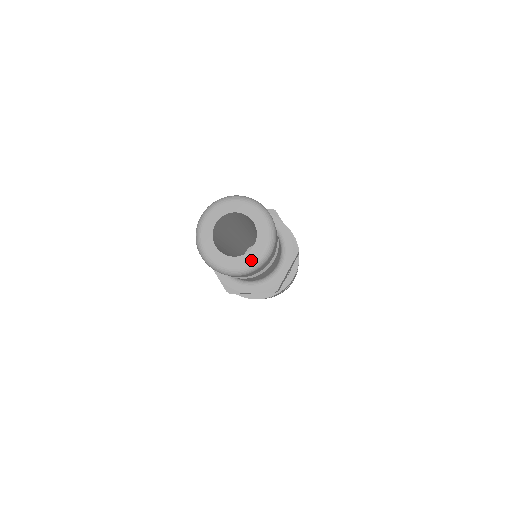
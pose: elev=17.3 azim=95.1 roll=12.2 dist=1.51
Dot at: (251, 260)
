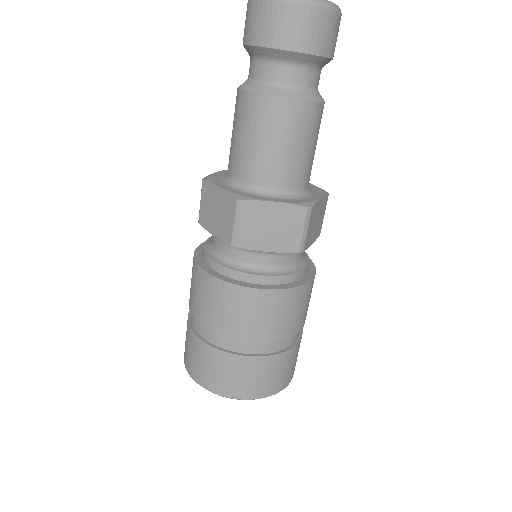
Dot at: out of frame
